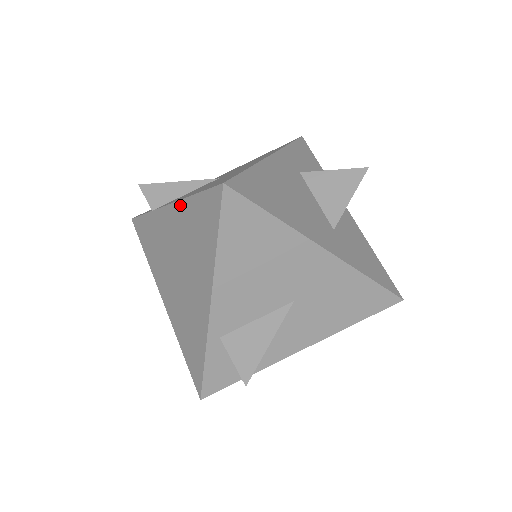
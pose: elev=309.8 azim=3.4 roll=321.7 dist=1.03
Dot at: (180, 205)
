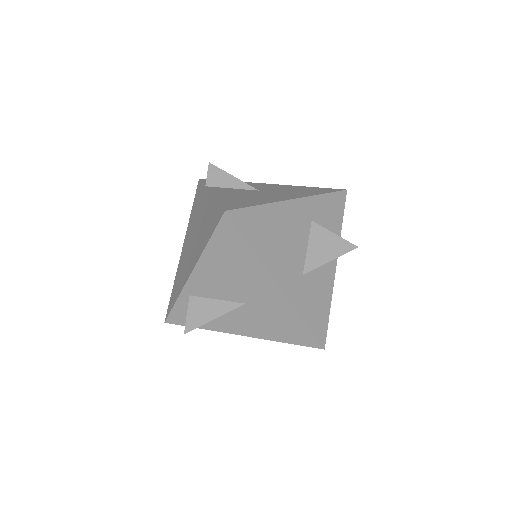
Dot at: (212, 199)
